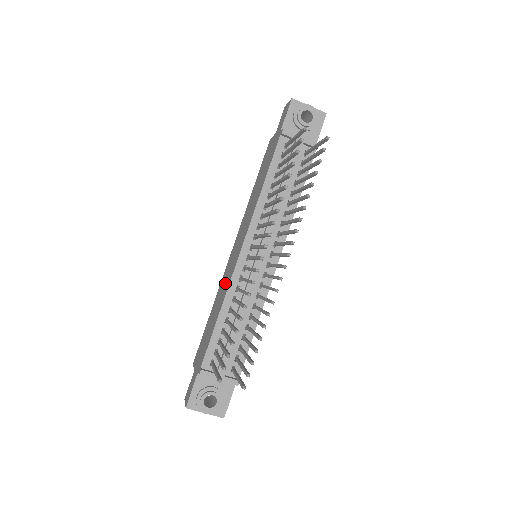
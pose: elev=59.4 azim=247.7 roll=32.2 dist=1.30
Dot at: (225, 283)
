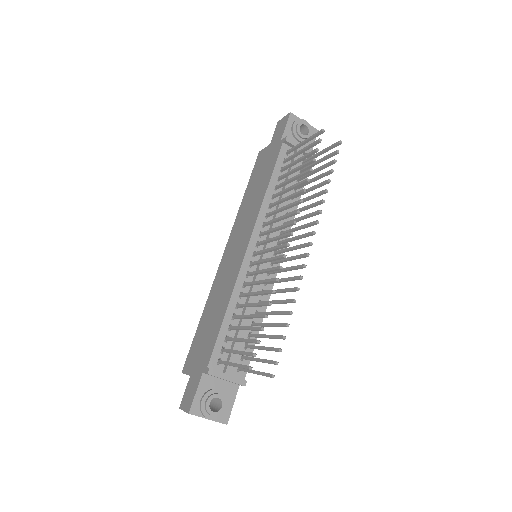
Dot at: (225, 282)
